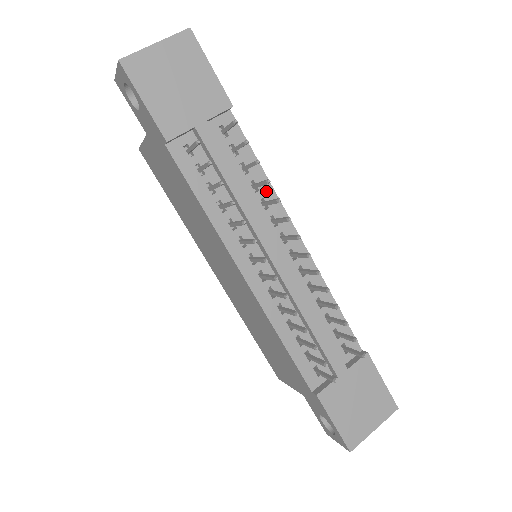
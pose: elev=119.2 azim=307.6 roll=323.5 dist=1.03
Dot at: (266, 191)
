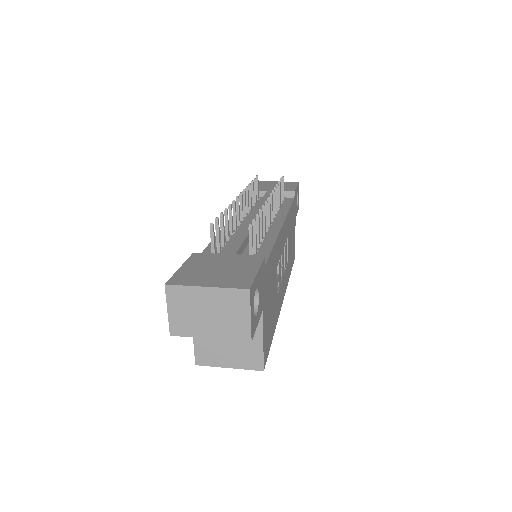
Dot at: (283, 211)
